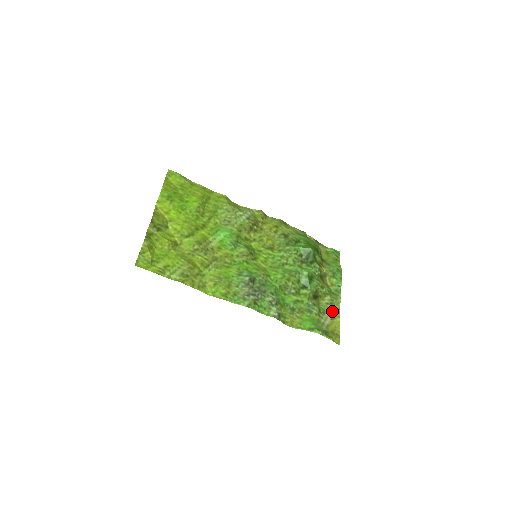
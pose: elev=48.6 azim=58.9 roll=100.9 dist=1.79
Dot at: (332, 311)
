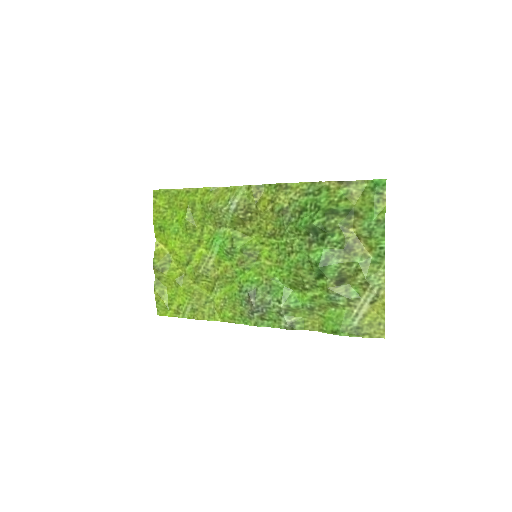
Dot at: (371, 292)
